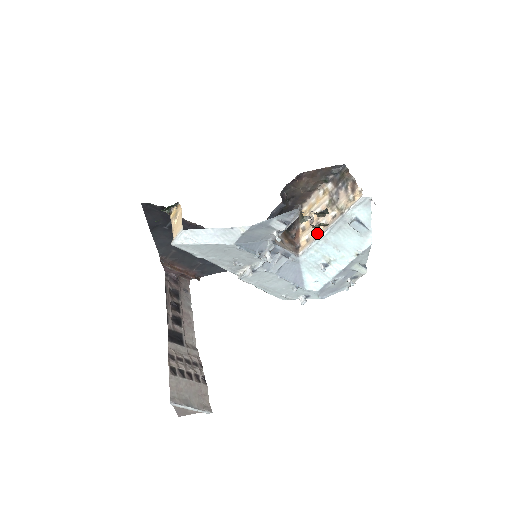
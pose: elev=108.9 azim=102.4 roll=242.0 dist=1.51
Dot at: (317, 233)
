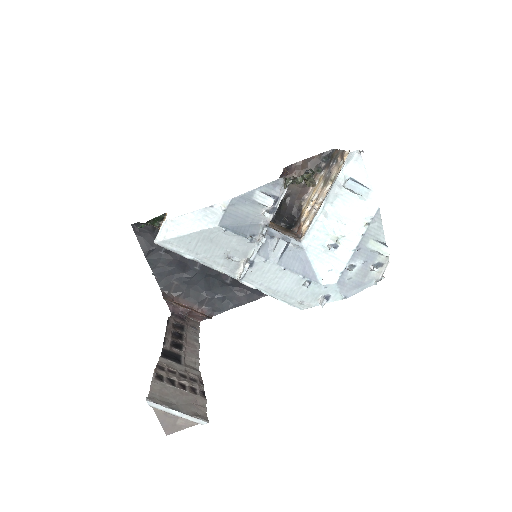
Dot at: occluded
